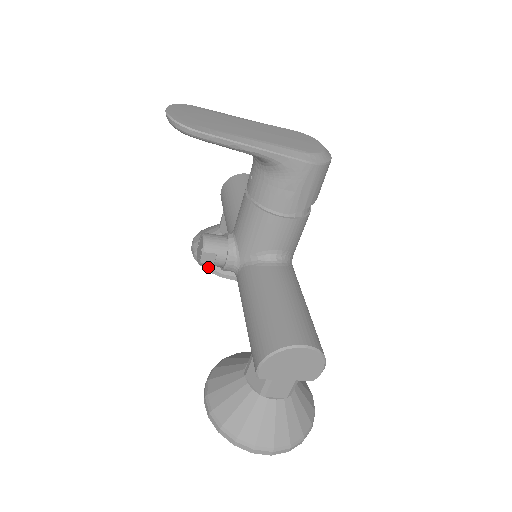
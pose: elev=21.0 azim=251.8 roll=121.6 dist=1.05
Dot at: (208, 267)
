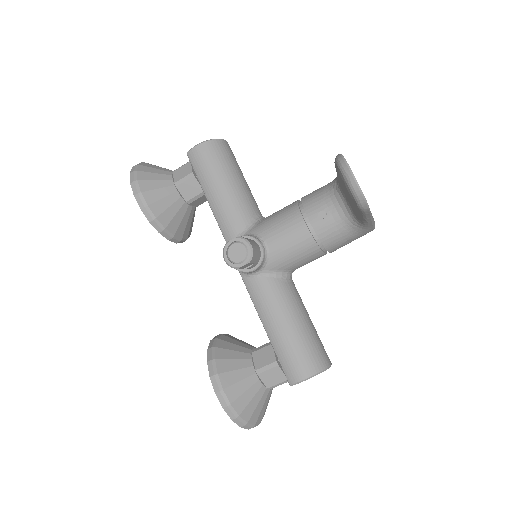
Dot at: (161, 228)
